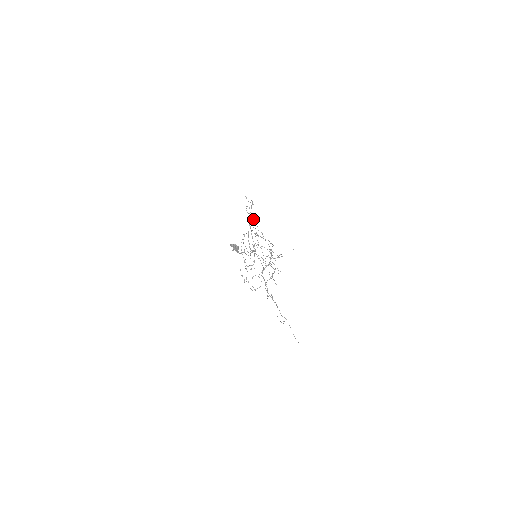
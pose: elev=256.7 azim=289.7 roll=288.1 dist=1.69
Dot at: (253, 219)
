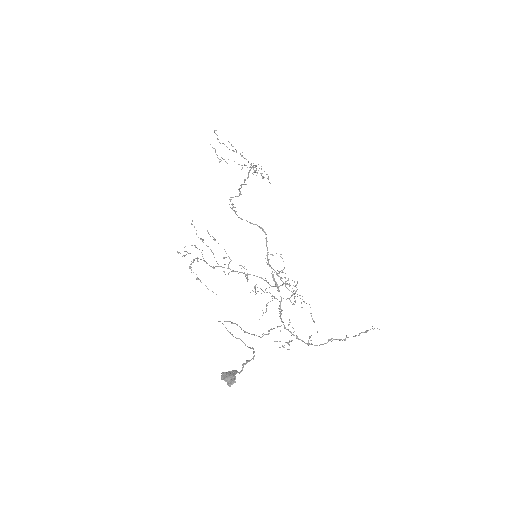
Dot at: occluded
